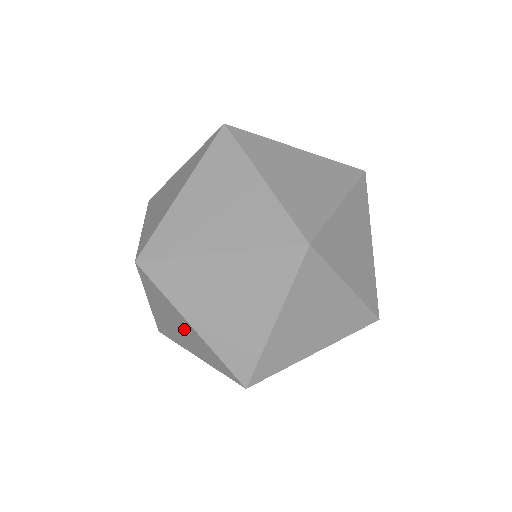
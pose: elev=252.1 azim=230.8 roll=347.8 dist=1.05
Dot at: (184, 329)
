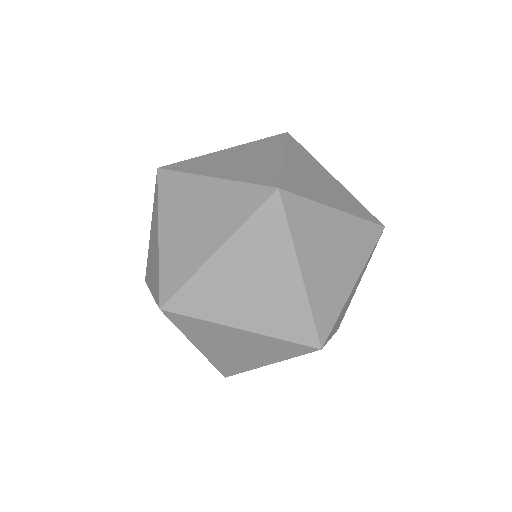
Dot at: occluded
